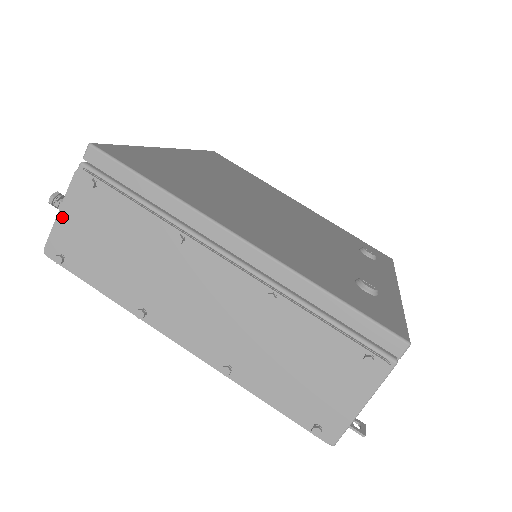
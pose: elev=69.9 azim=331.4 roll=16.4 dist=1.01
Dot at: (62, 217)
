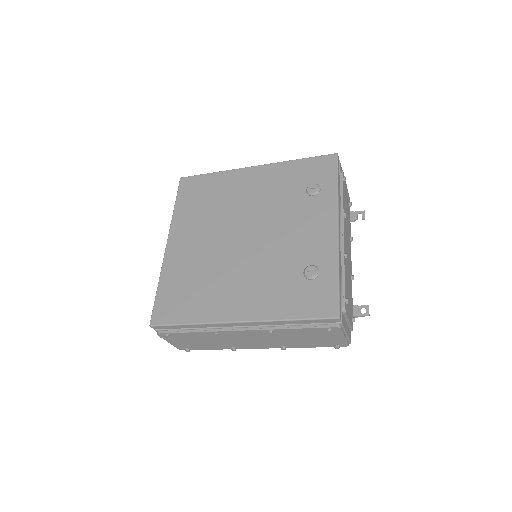
Dot at: (172, 343)
